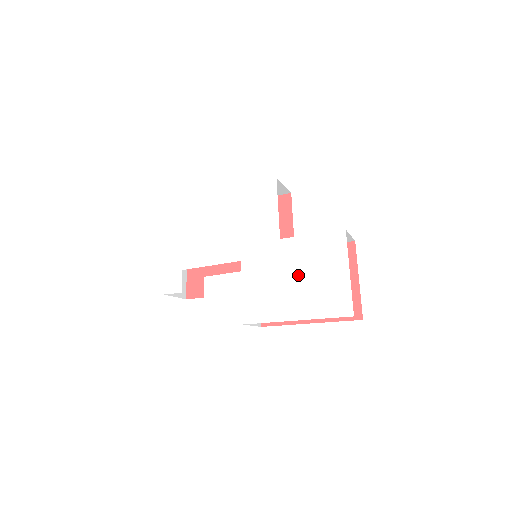
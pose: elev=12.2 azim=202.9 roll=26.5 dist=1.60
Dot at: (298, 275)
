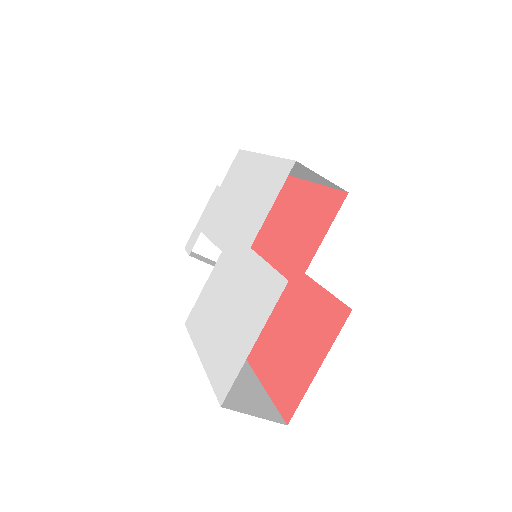
Dot at: (231, 306)
